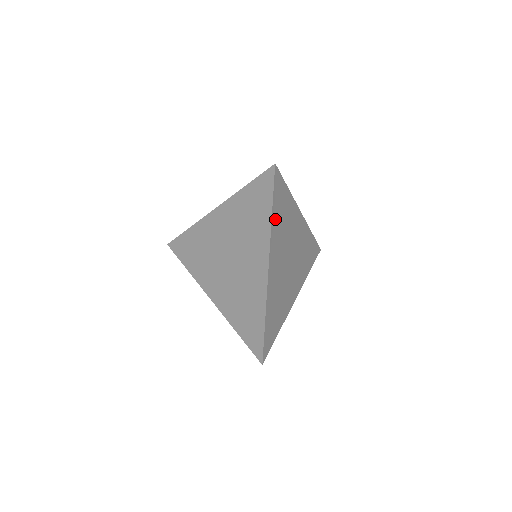
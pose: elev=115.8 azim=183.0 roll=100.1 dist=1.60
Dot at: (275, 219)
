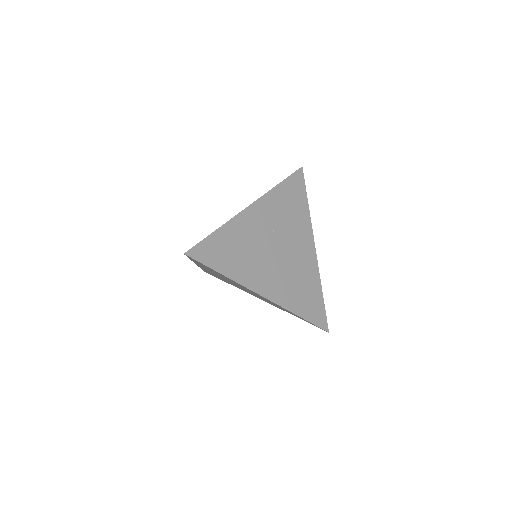
Dot at: (231, 270)
